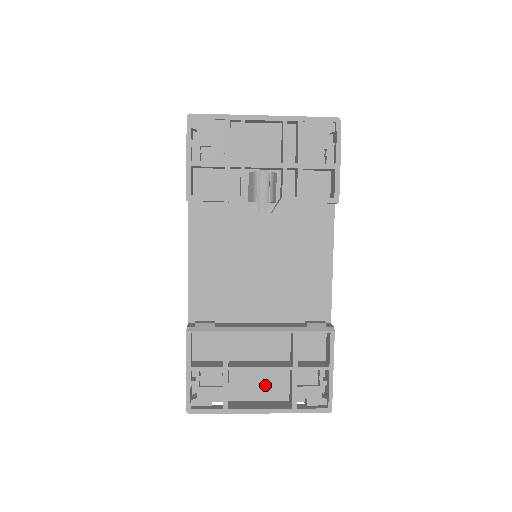
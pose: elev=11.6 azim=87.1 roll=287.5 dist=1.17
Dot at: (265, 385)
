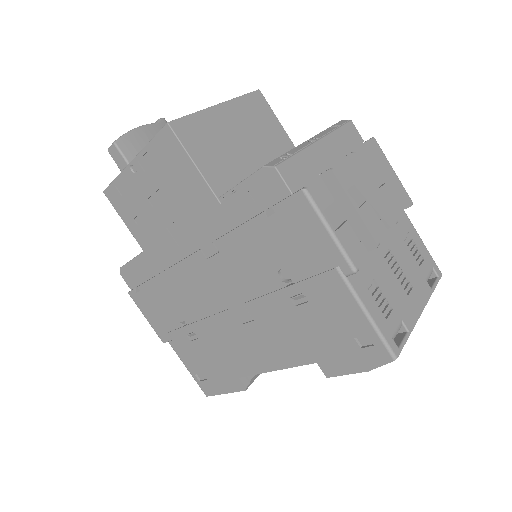
Dot at: occluded
